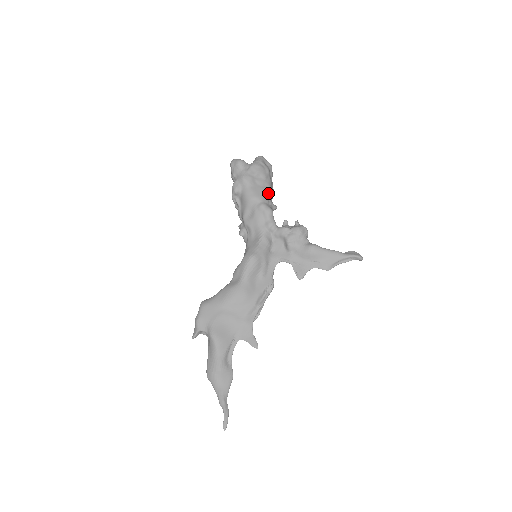
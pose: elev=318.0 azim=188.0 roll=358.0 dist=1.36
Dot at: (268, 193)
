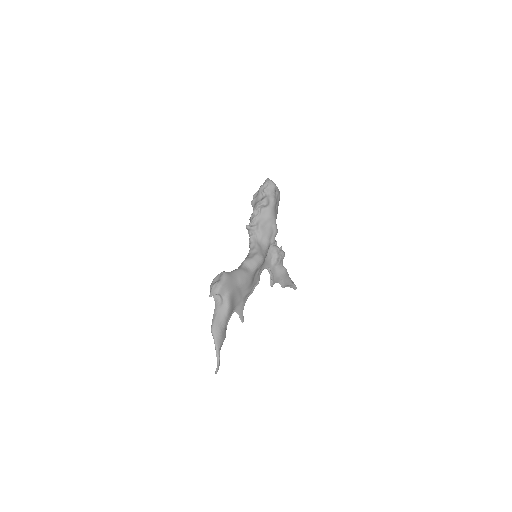
Dot at: occluded
